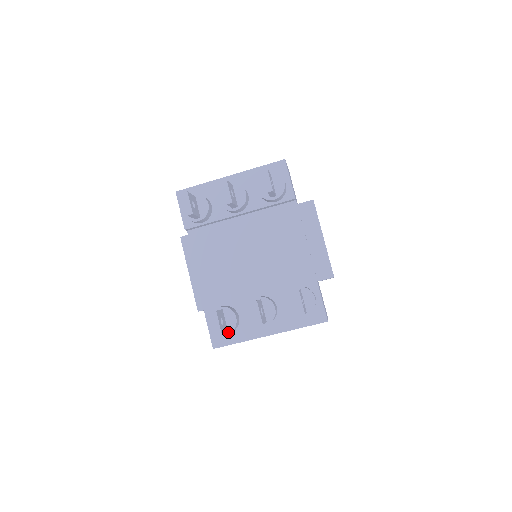
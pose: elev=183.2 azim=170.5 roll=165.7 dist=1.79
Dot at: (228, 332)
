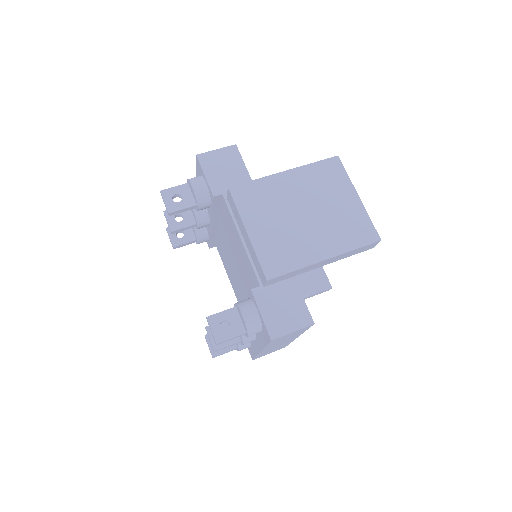
Dot at: (238, 348)
